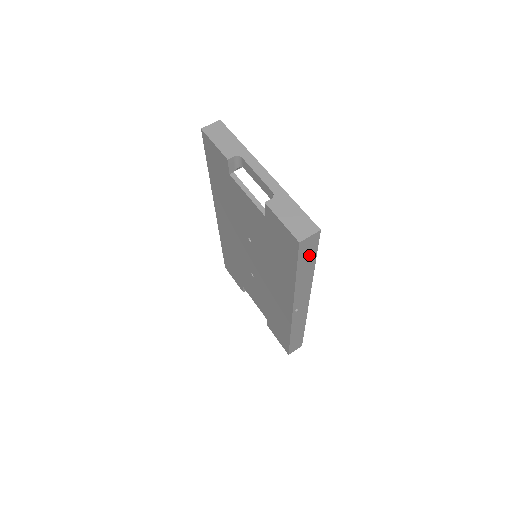
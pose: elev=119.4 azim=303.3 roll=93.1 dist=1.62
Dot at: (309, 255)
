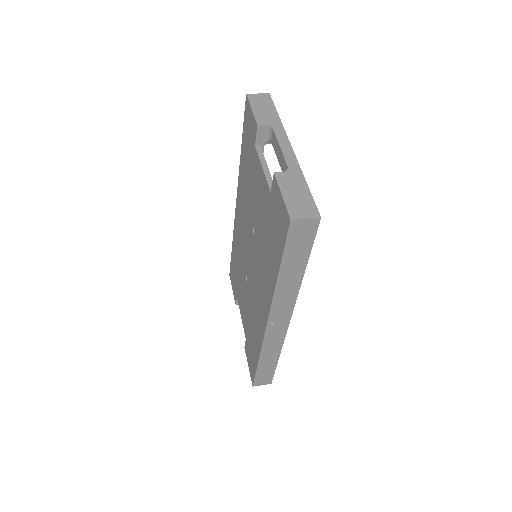
Dot at: (300, 248)
